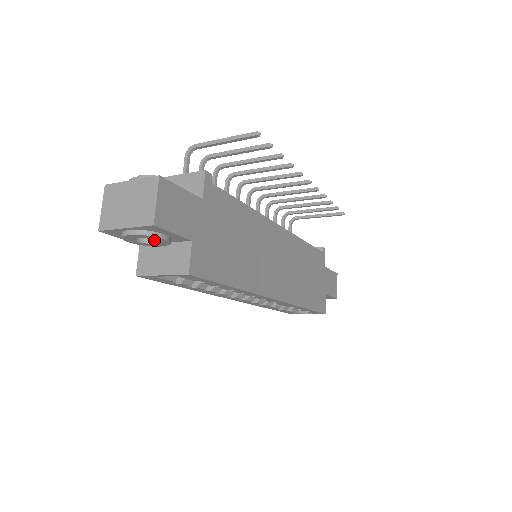
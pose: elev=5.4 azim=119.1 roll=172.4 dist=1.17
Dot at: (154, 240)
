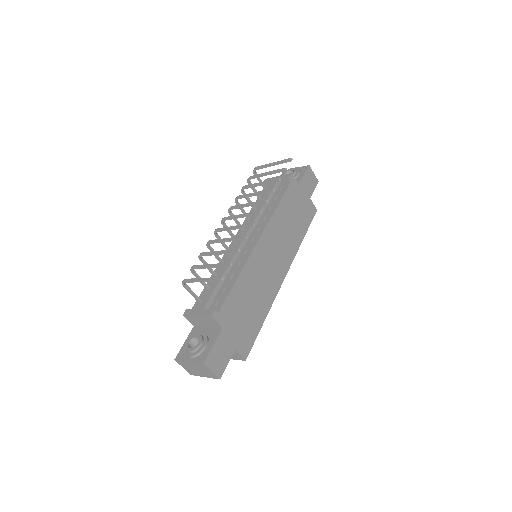
Dot at: occluded
